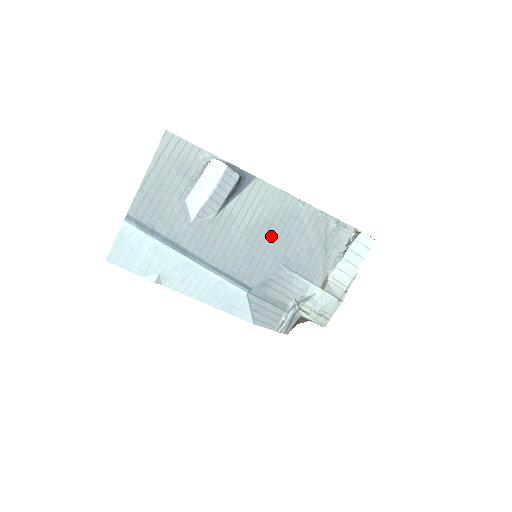
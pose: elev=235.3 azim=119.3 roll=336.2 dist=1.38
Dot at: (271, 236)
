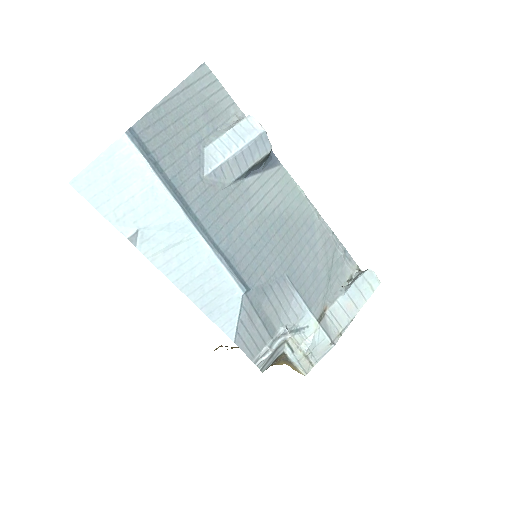
Dot at: (282, 236)
